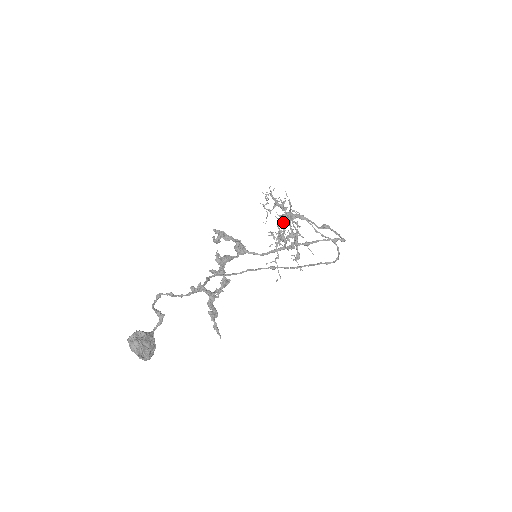
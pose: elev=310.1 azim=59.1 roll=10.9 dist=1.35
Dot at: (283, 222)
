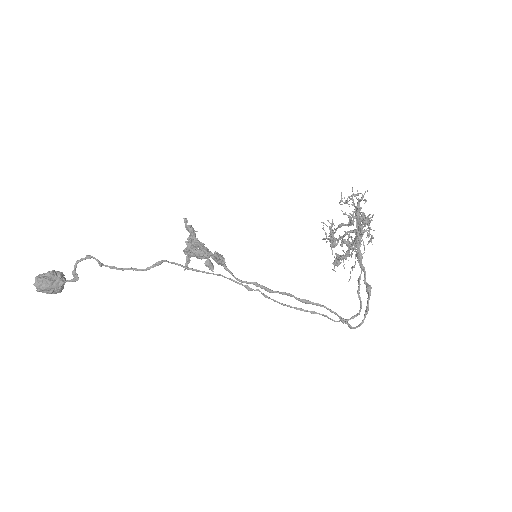
Dot at: (345, 233)
